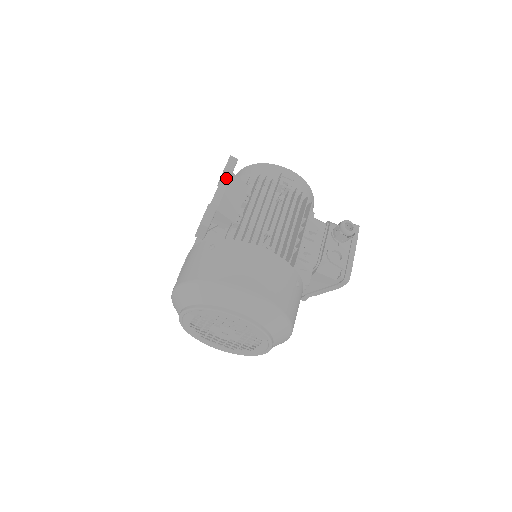
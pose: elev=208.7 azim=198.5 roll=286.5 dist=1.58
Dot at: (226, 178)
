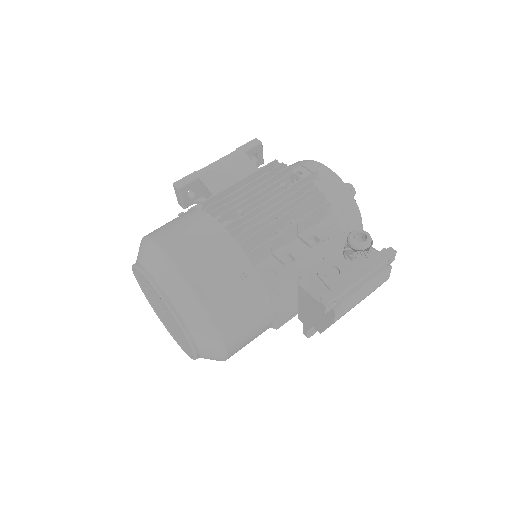
Dot at: (233, 155)
